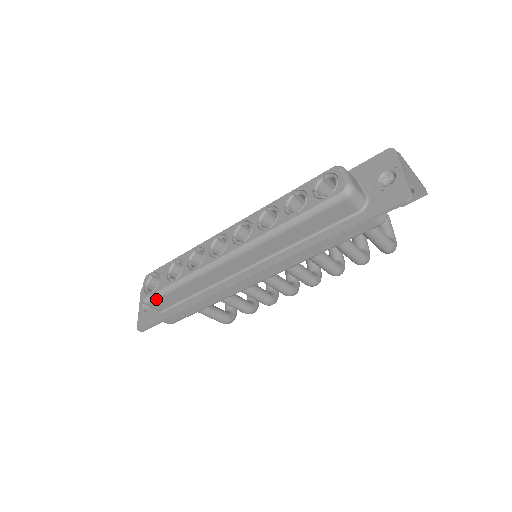
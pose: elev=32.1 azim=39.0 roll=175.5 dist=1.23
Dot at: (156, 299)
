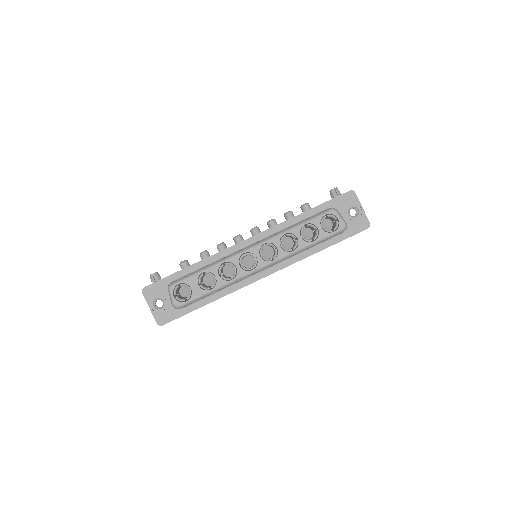
Dot at: occluded
